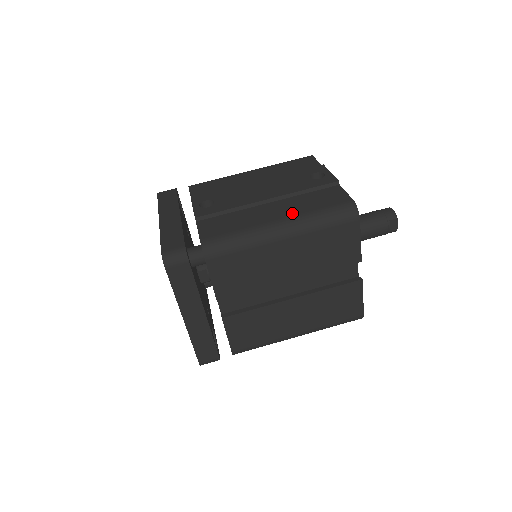
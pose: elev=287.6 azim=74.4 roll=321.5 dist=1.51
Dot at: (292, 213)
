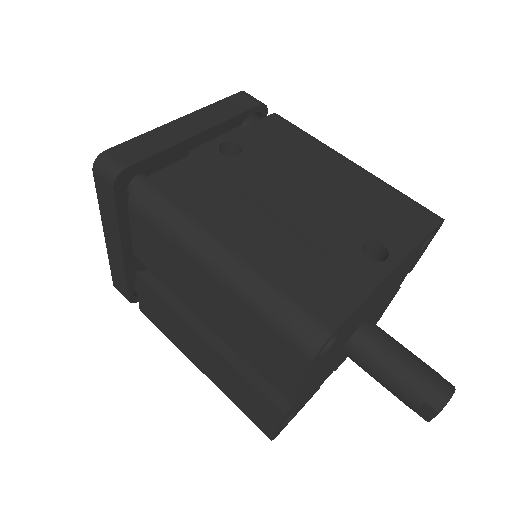
Dot at: (254, 258)
